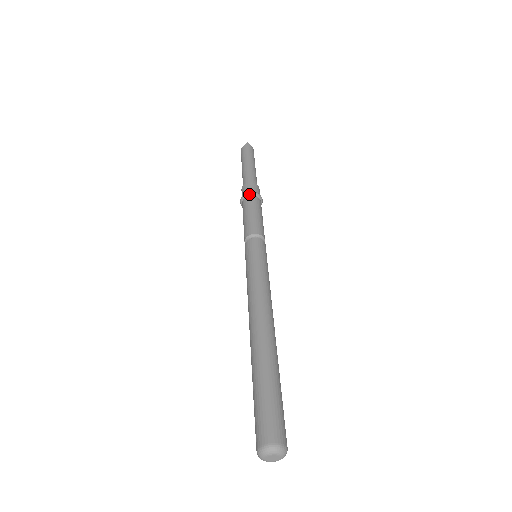
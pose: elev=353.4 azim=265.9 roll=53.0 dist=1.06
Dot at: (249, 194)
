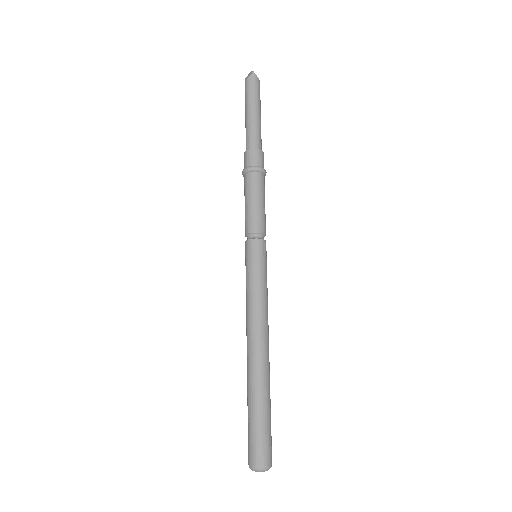
Dot at: (253, 170)
